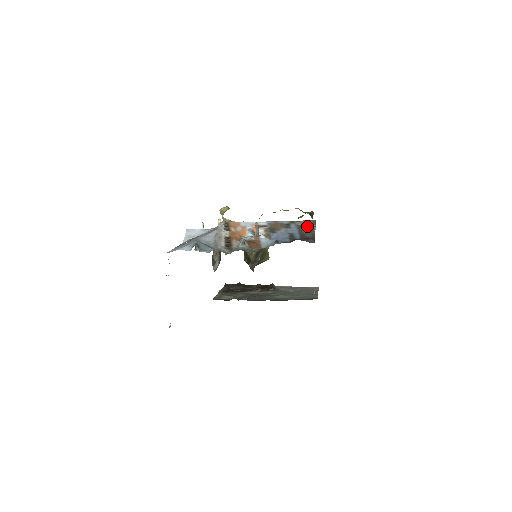
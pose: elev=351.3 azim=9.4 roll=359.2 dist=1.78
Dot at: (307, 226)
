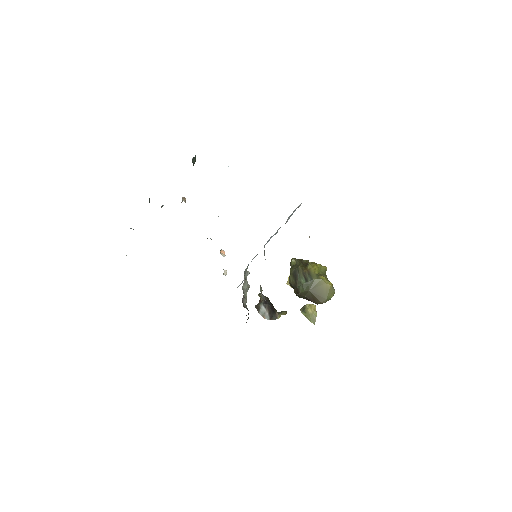
Dot at: occluded
